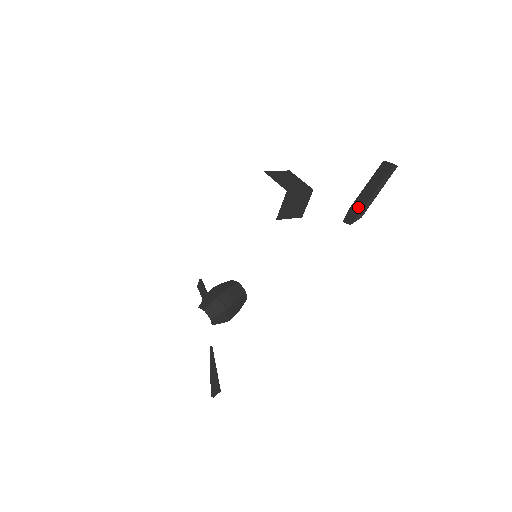
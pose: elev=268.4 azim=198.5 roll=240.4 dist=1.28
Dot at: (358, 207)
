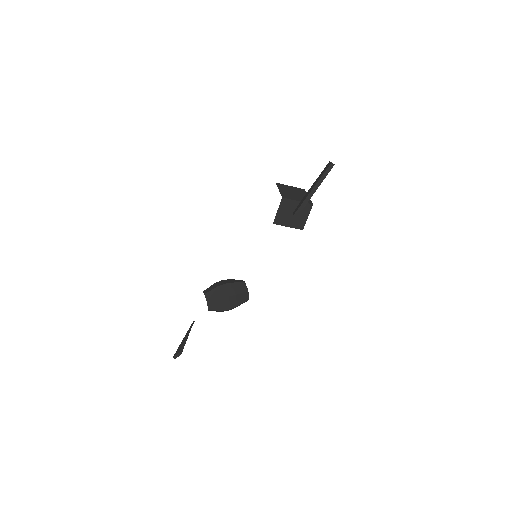
Dot at: (303, 200)
